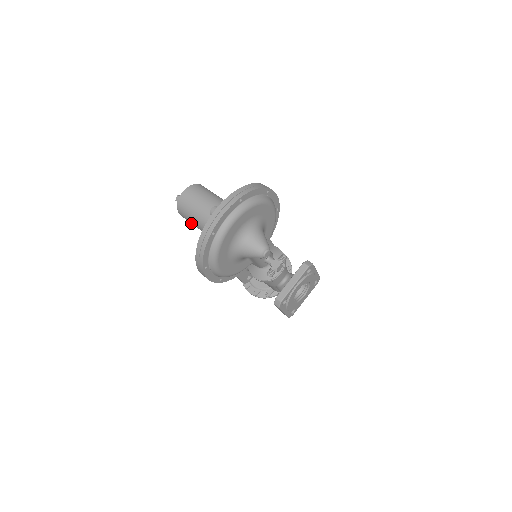
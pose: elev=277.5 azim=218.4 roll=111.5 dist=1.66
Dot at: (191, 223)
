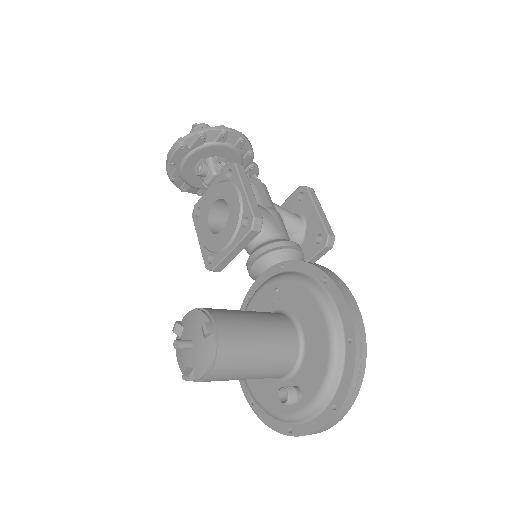
Dot at: occluded
